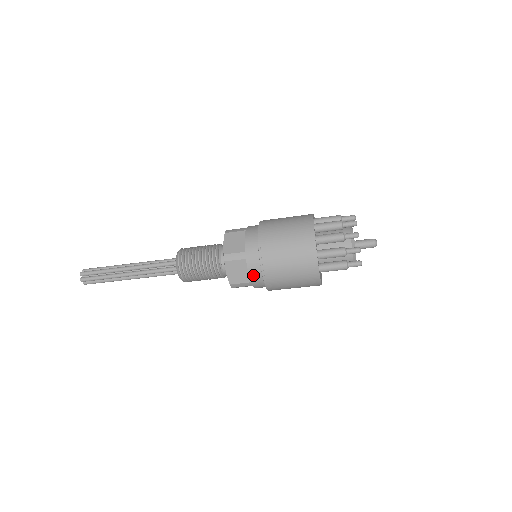
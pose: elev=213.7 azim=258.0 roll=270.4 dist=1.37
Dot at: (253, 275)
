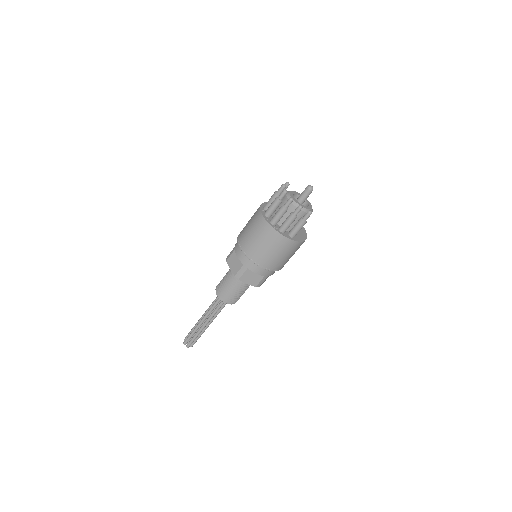
Dot at: (261, 272)
